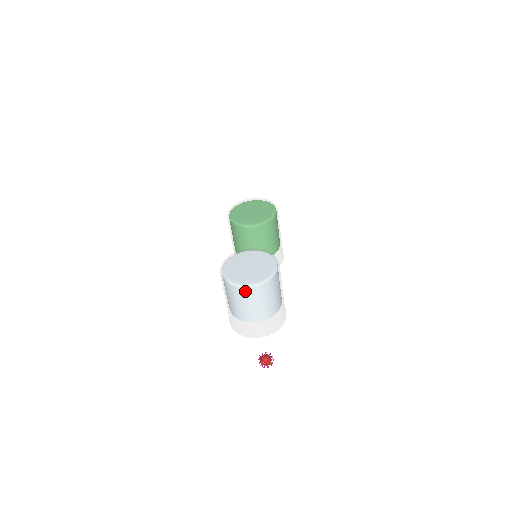
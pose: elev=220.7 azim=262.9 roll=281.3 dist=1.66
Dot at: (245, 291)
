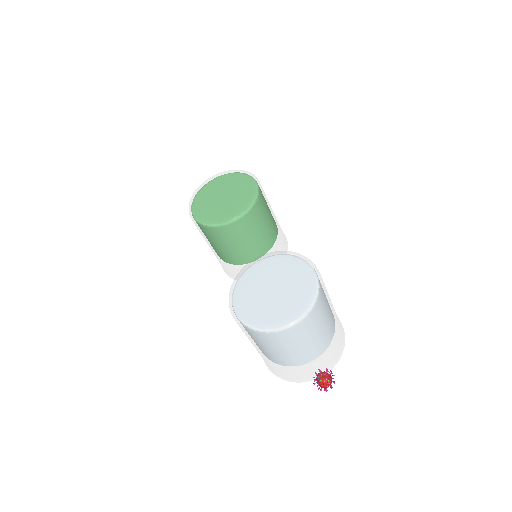
Dot at: (290, 333)
